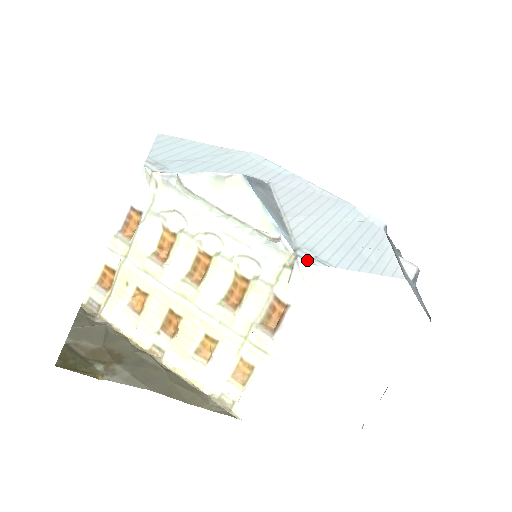
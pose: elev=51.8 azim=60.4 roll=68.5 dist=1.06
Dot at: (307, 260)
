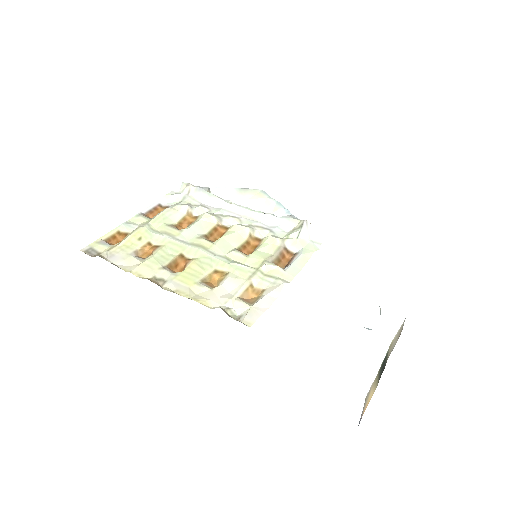
Dot at: (313, 223)
